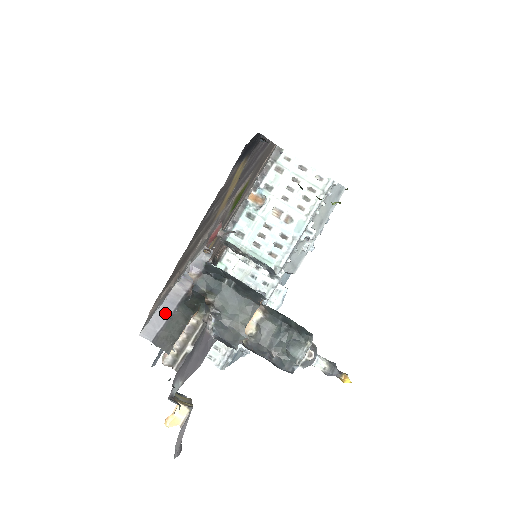
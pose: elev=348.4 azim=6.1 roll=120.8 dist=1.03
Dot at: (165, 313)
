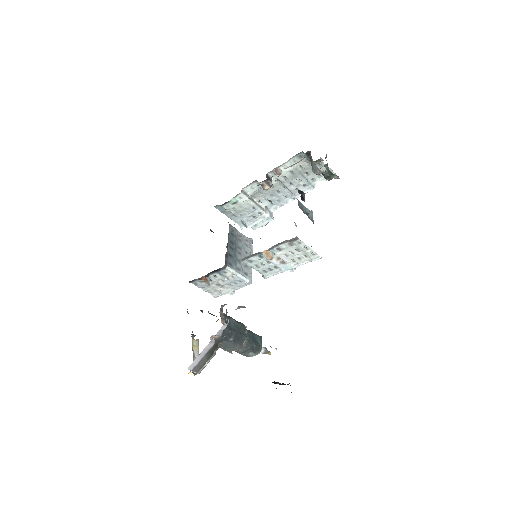
Dot at: (199, 359)
